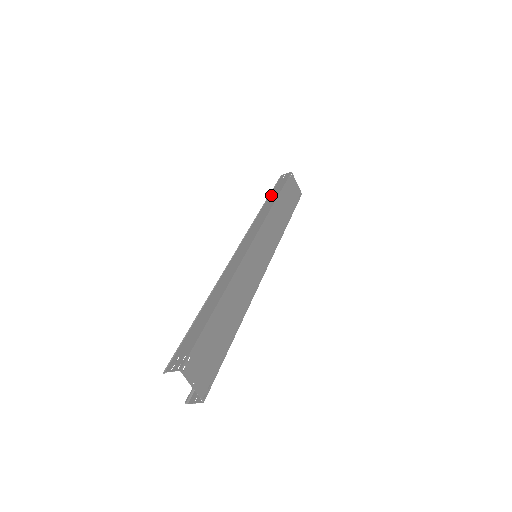
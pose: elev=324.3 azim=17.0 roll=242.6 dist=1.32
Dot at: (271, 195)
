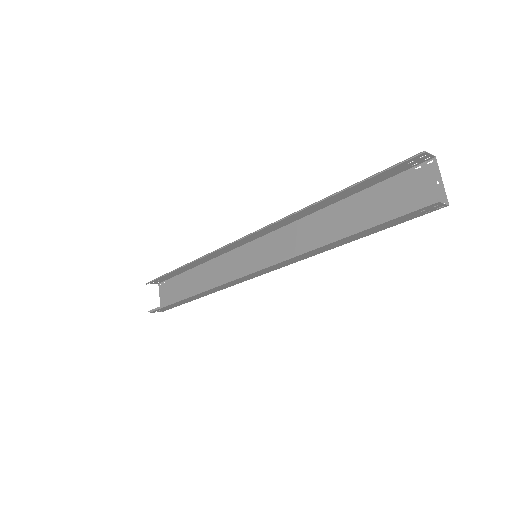
Dot at: (179, 269)
